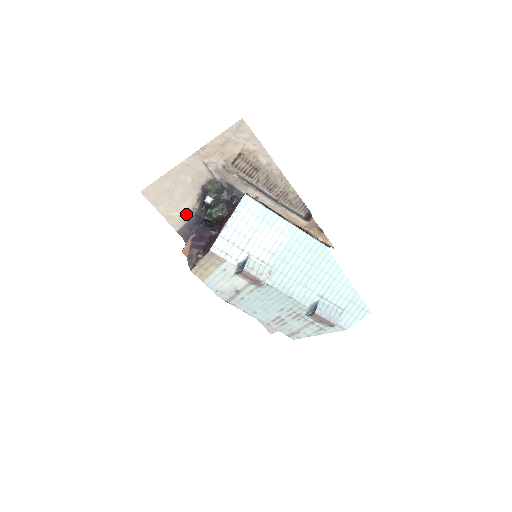
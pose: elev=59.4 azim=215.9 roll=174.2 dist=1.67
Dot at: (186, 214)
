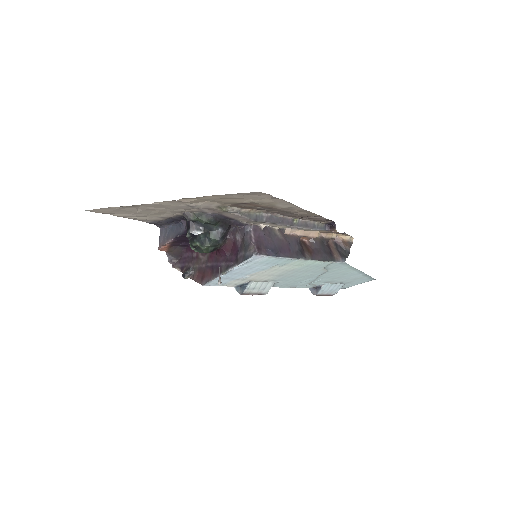
Dot at: (159, 218)
